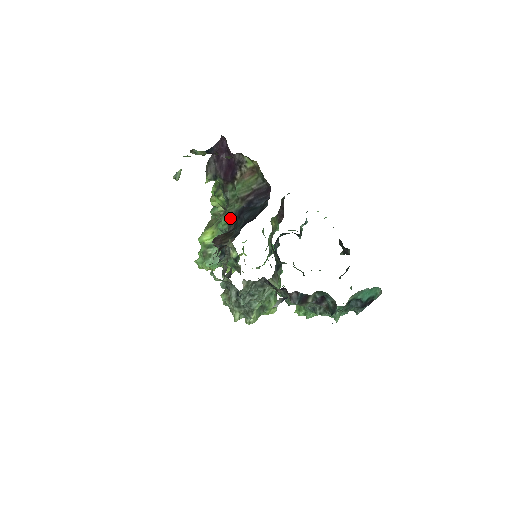
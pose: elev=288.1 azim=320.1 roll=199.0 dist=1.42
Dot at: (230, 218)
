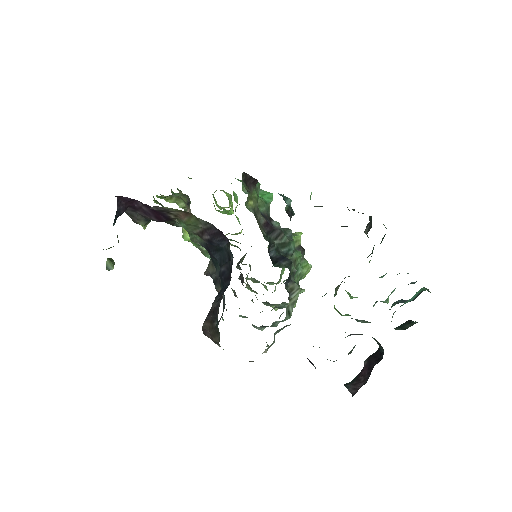
Dot at: occluded
